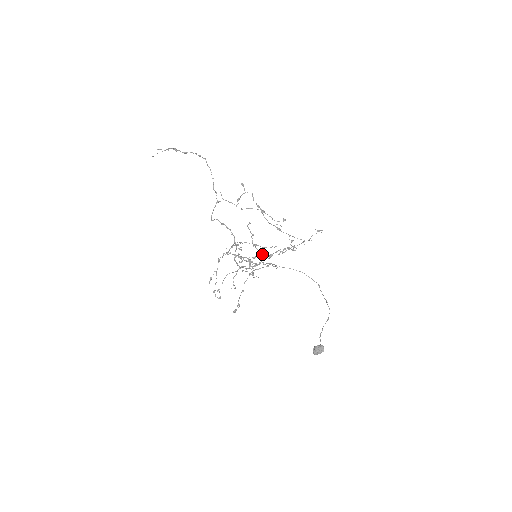
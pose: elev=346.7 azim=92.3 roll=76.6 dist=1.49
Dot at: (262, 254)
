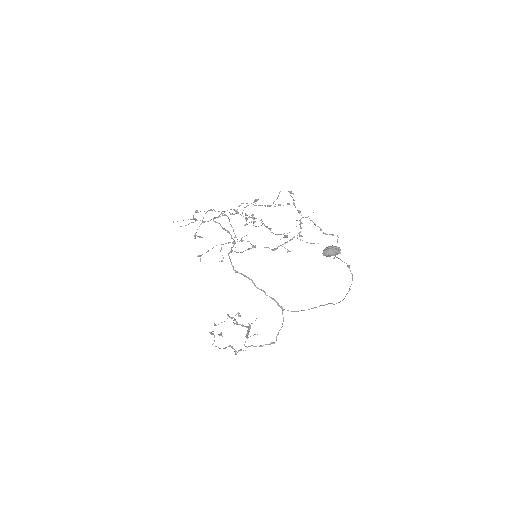
Dot at: occluded
